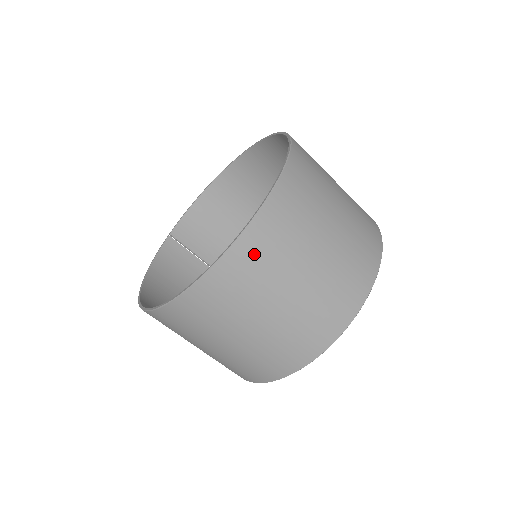
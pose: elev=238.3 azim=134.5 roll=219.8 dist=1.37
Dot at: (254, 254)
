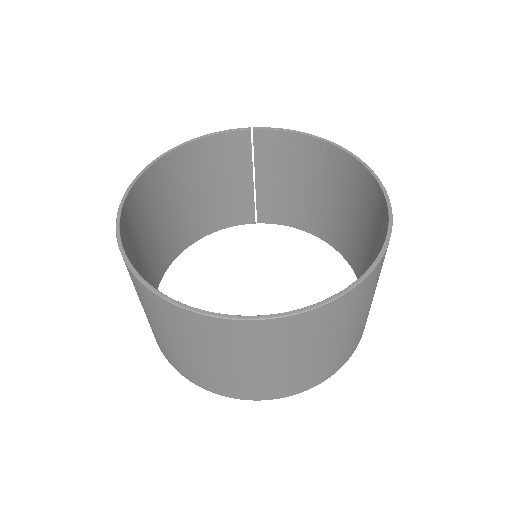
Dot at: (187, 323)
